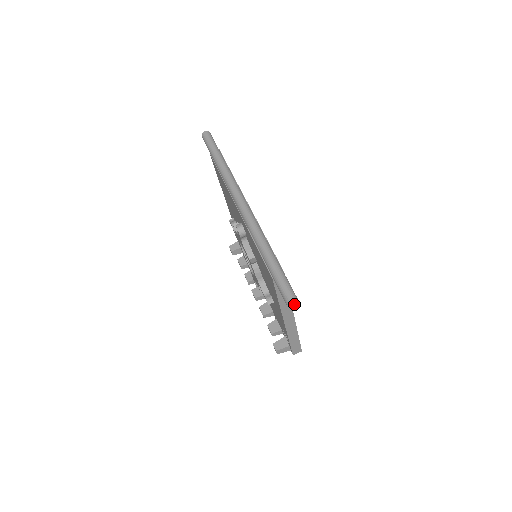
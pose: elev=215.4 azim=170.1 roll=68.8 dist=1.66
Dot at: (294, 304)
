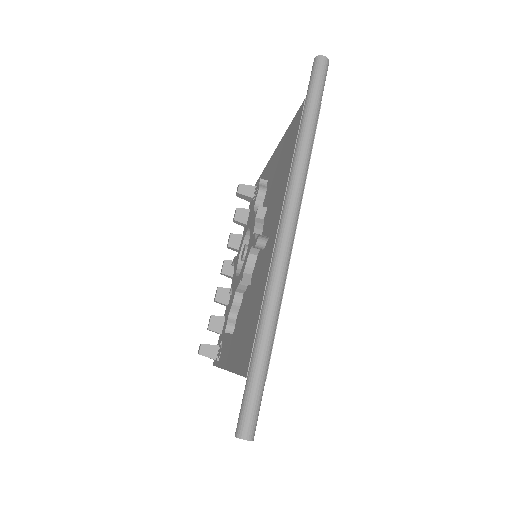
Dot at: occluded
